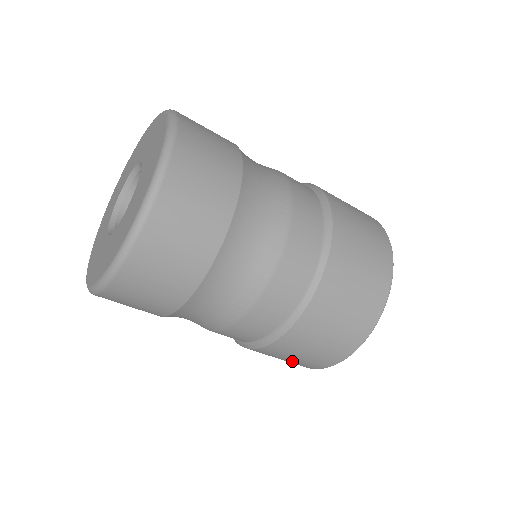
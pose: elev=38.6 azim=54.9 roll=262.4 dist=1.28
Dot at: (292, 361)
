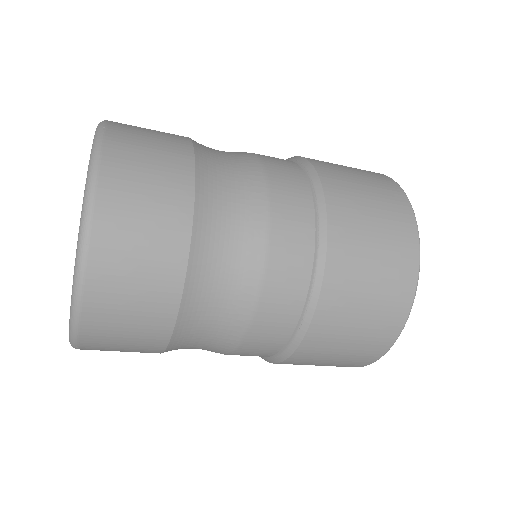
Dot at: occluded
